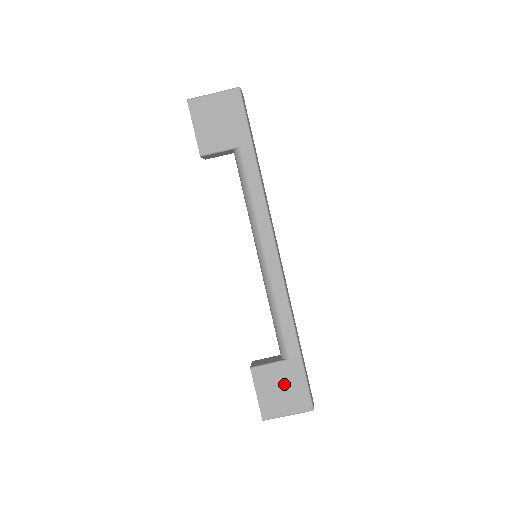
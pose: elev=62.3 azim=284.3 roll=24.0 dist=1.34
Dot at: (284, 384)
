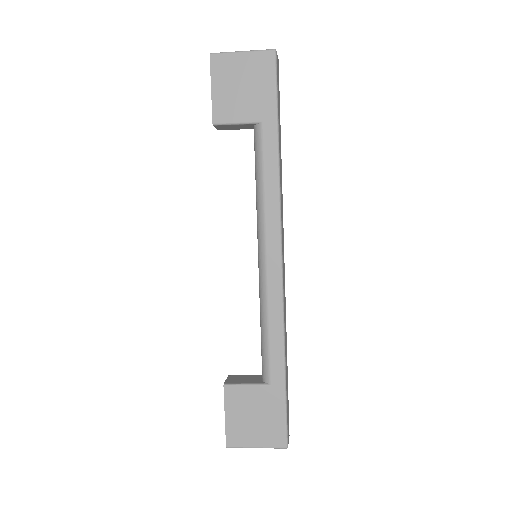
Dot at: (259, 411)
